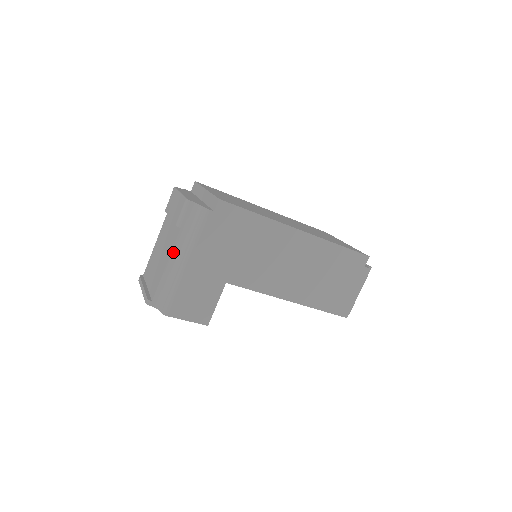
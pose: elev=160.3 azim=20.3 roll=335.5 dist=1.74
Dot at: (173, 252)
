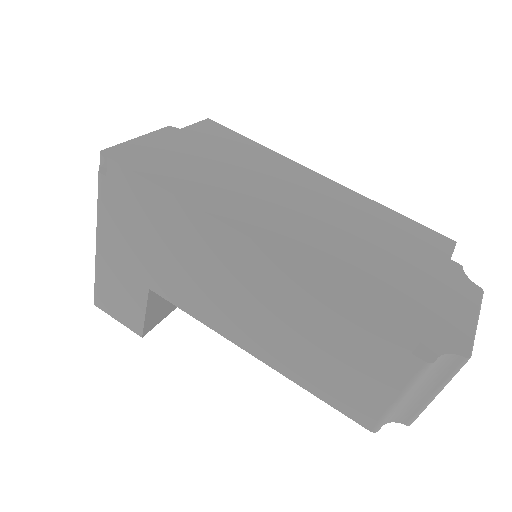
Dot at: occluded
